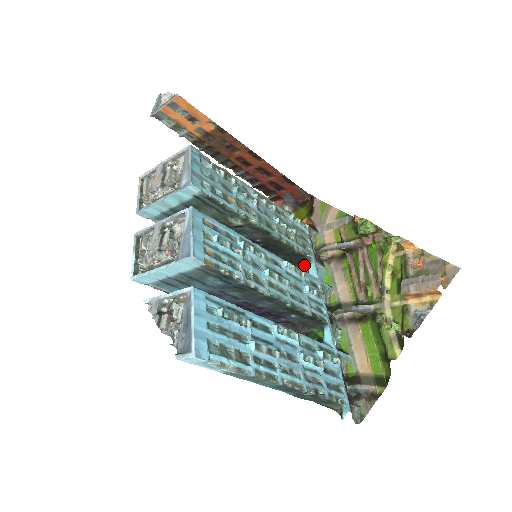
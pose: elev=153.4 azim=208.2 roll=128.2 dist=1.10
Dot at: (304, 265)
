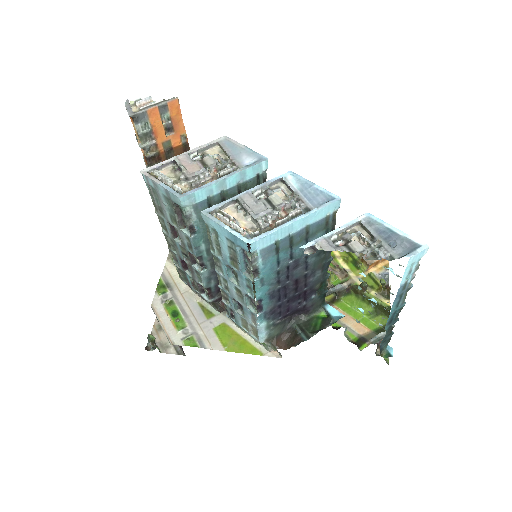
Dot at: occluded
